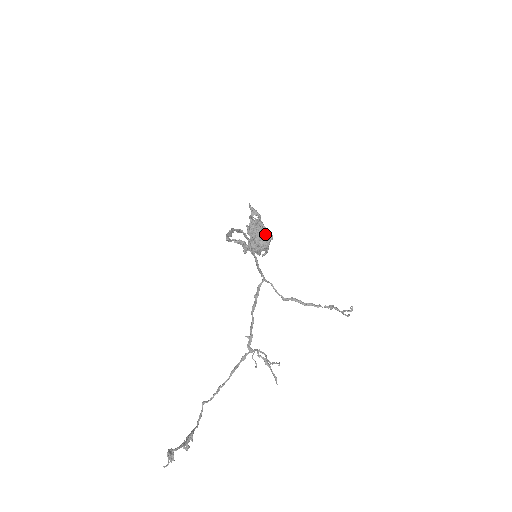
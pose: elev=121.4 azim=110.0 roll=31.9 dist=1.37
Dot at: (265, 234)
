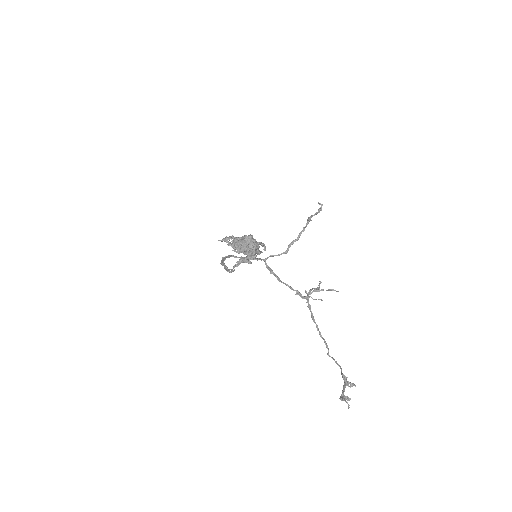
Dot at: (245, 240)
